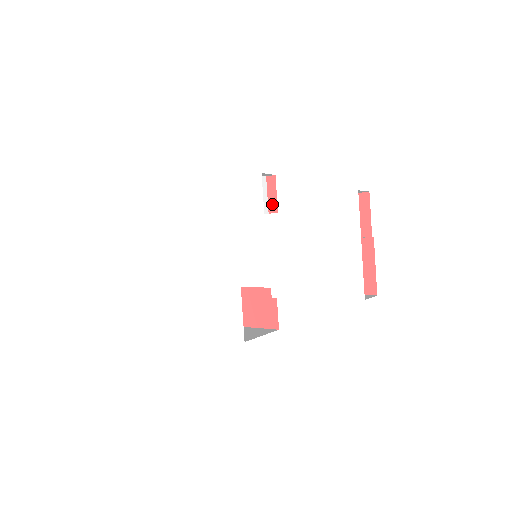
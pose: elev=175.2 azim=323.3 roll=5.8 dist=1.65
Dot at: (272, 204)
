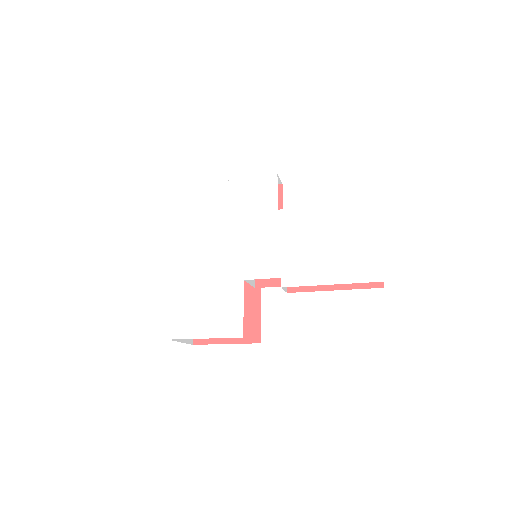
Dot at: occluded
